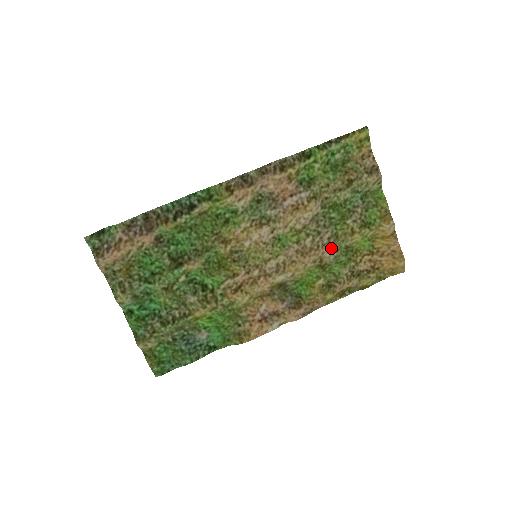
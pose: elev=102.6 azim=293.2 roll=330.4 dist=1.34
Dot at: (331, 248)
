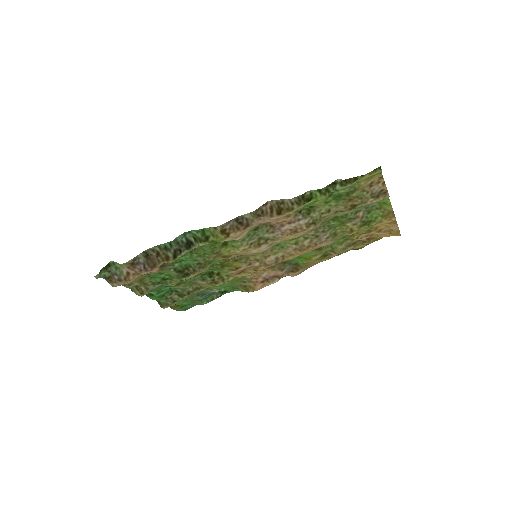
Dot at: (329, 242)
